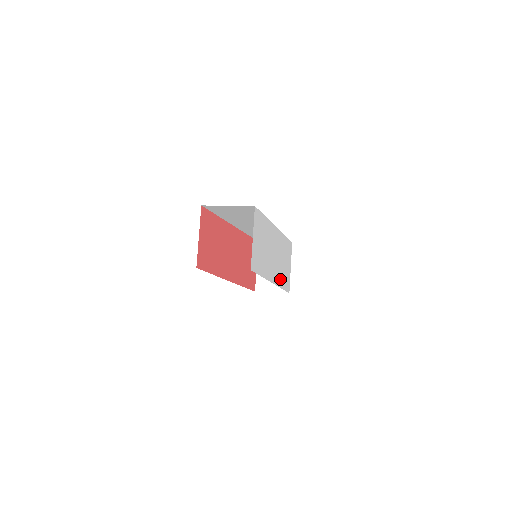
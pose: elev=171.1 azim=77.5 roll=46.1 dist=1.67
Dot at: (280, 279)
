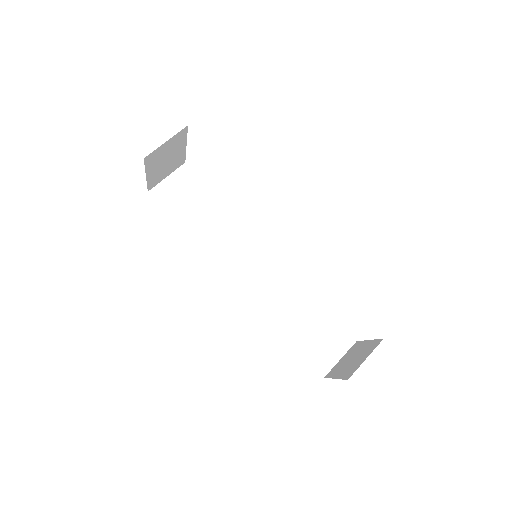
Dot at: occluded
